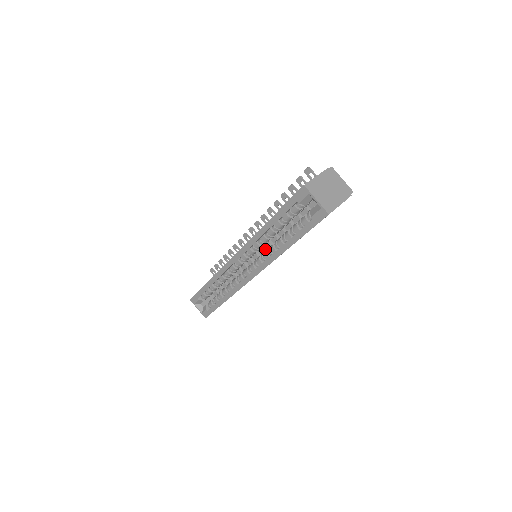
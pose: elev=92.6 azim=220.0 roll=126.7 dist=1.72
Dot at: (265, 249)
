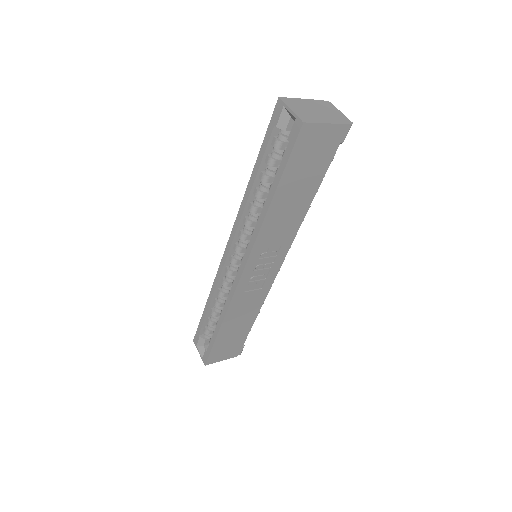
Dot at: occluded
